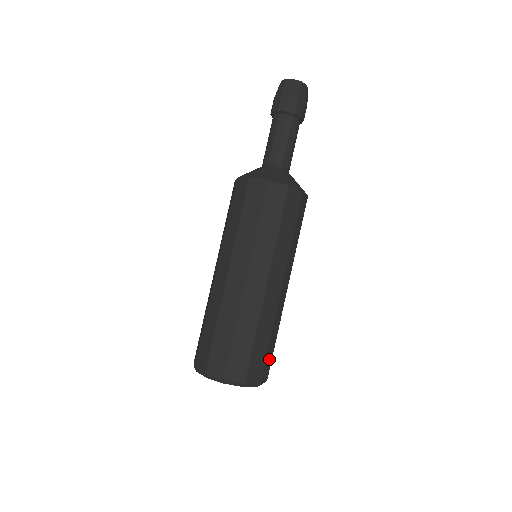
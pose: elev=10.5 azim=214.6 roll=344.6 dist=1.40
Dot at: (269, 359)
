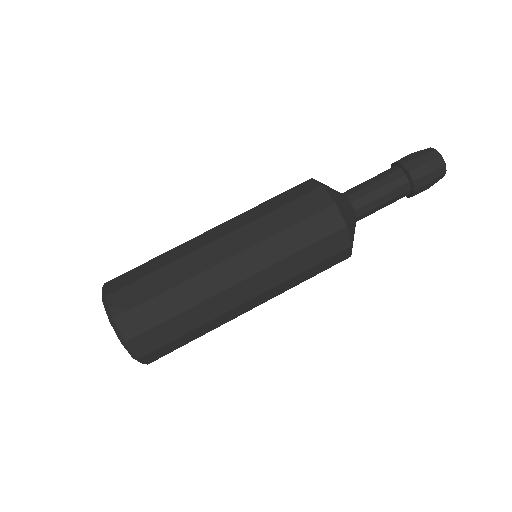
Dot at: occluded
